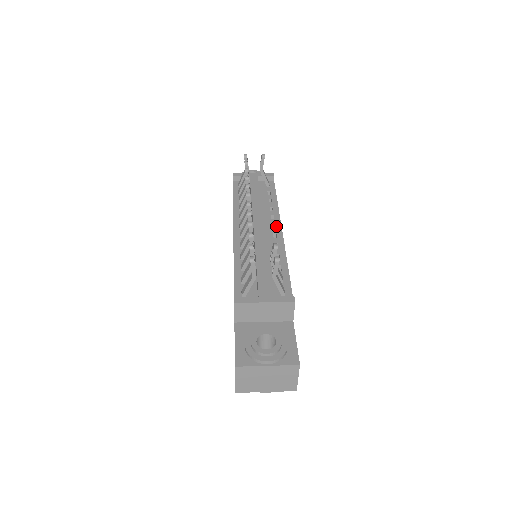
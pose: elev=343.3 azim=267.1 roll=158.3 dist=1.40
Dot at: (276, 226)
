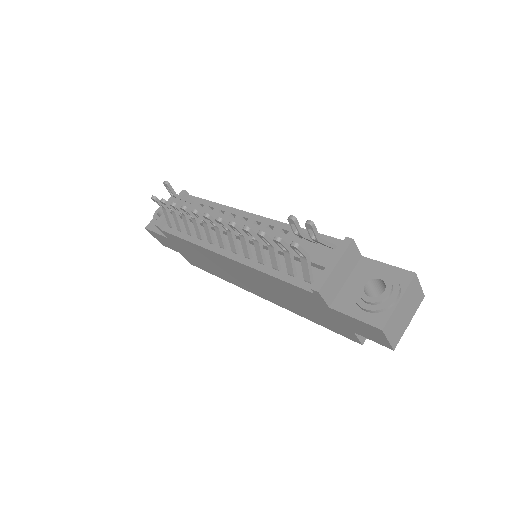
Dot at: (246, 217)
